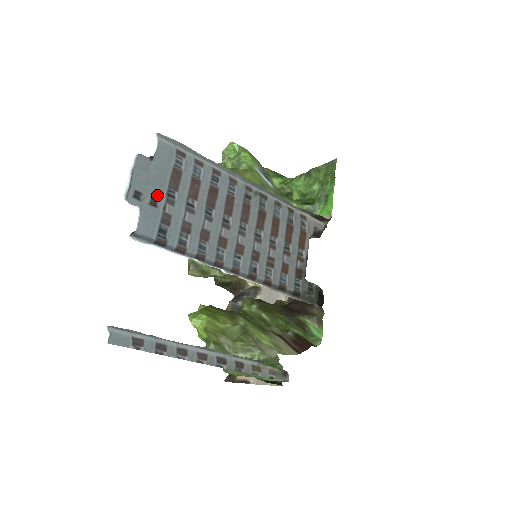
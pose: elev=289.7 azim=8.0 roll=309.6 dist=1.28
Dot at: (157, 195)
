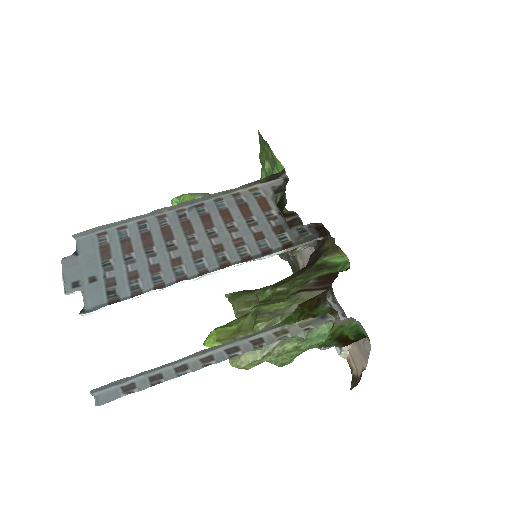
Dot at: (94, 273)
